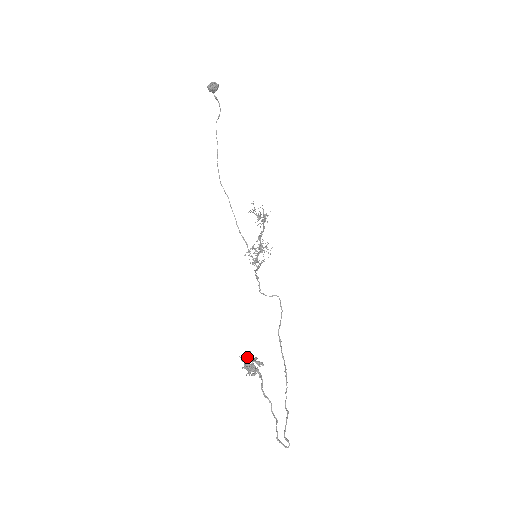
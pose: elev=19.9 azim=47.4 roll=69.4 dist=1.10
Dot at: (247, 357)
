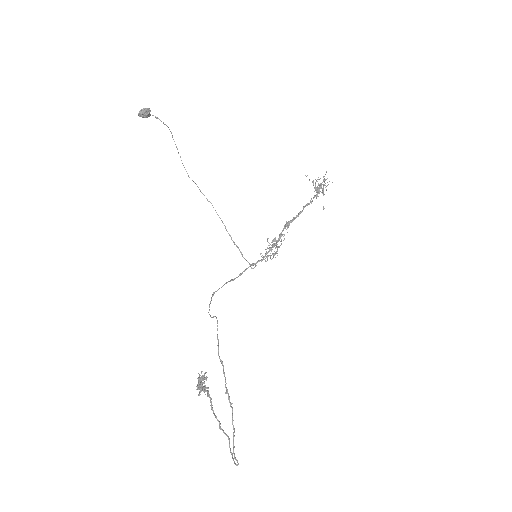
Dot at: occluded
